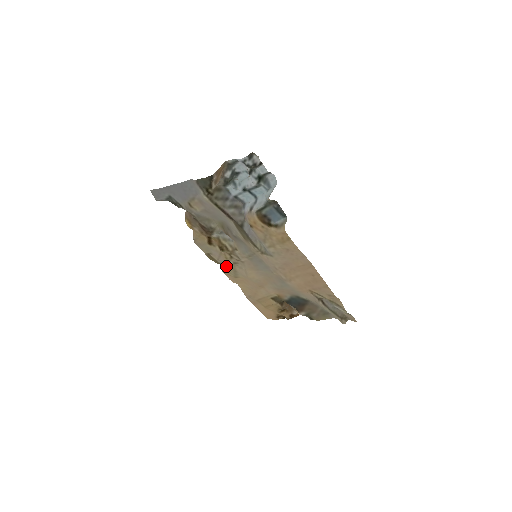
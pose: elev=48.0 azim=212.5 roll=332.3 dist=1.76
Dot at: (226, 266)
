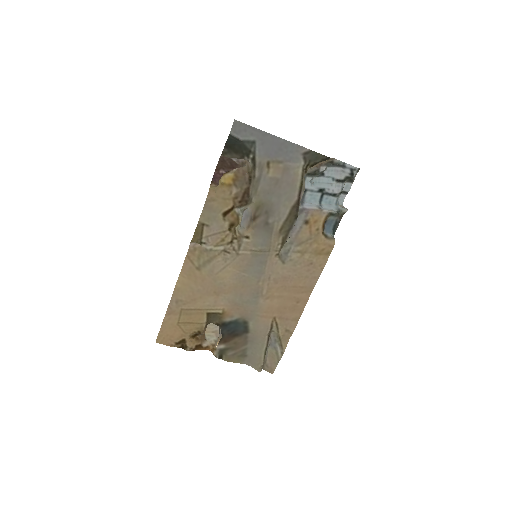
Dot at: (206, 249)
